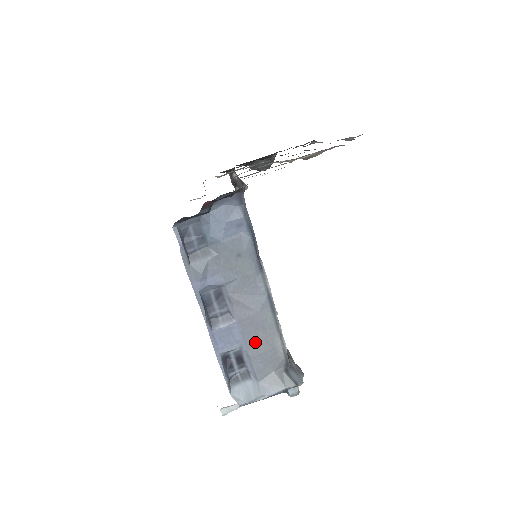
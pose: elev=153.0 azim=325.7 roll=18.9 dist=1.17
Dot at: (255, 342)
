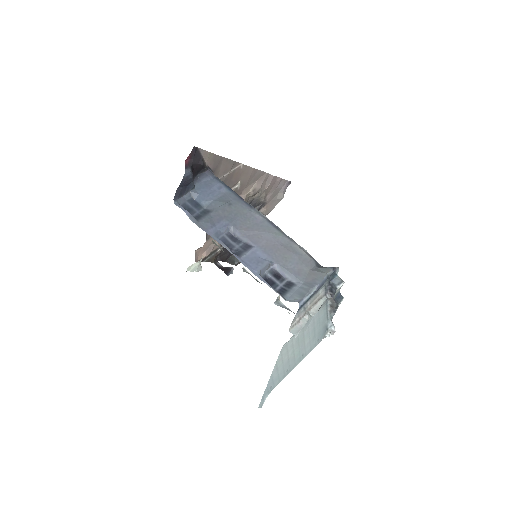
Dot at: (279, 255)
